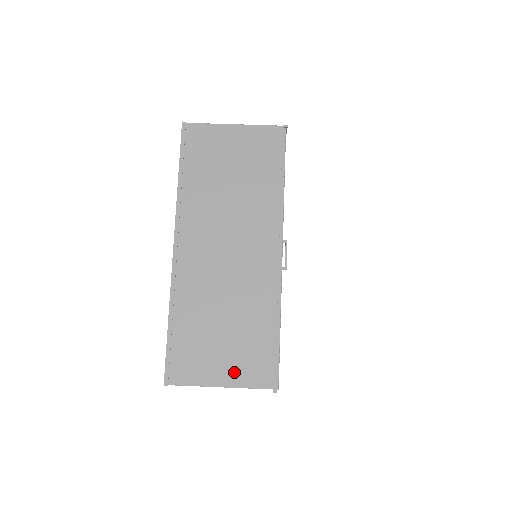
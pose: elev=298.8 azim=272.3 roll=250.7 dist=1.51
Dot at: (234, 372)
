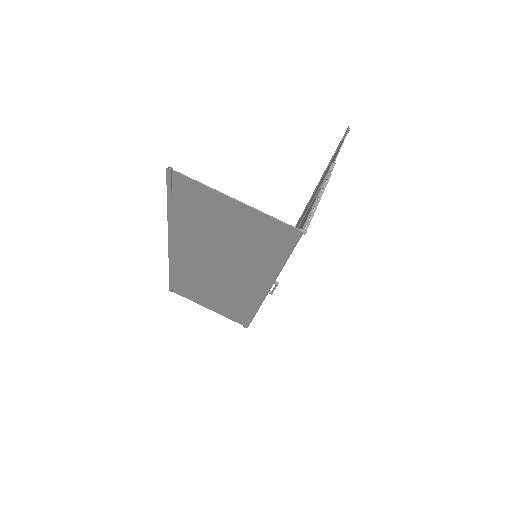
Dot at: (218, 310)
